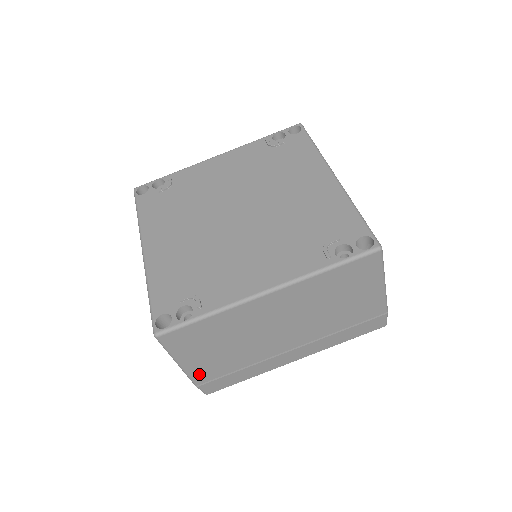
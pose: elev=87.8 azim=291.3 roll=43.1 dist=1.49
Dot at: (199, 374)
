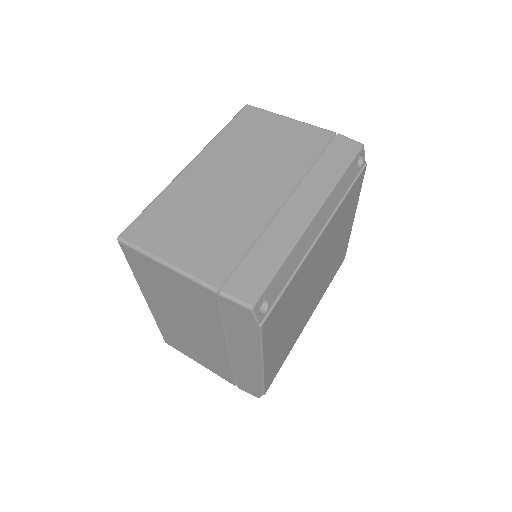
Dot at: (205, 270)
